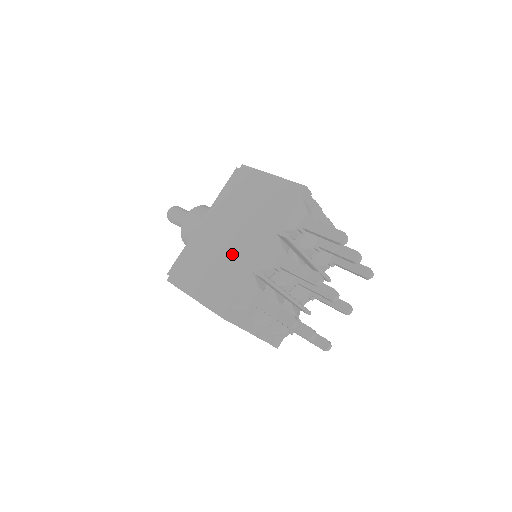
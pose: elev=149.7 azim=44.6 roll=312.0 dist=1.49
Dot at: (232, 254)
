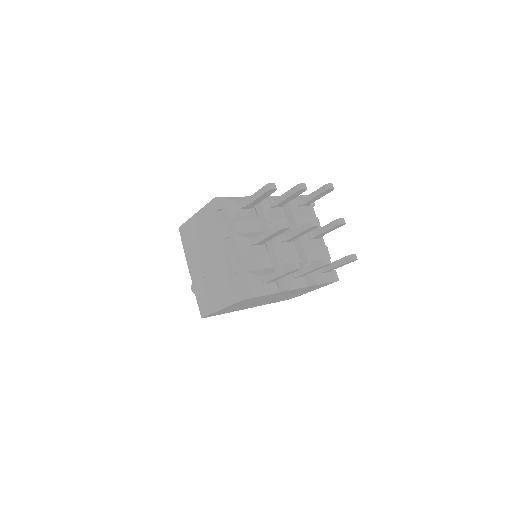
Dot at: occluded
